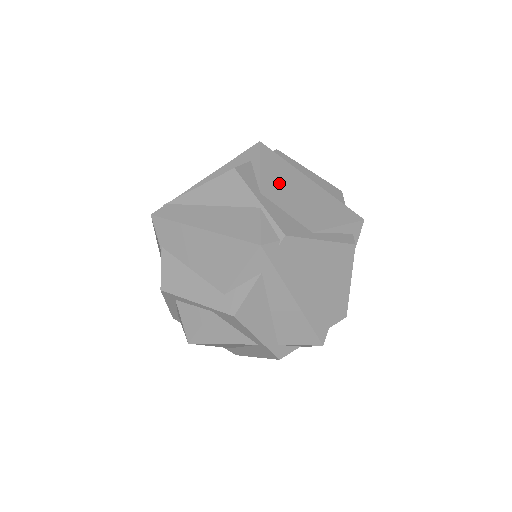
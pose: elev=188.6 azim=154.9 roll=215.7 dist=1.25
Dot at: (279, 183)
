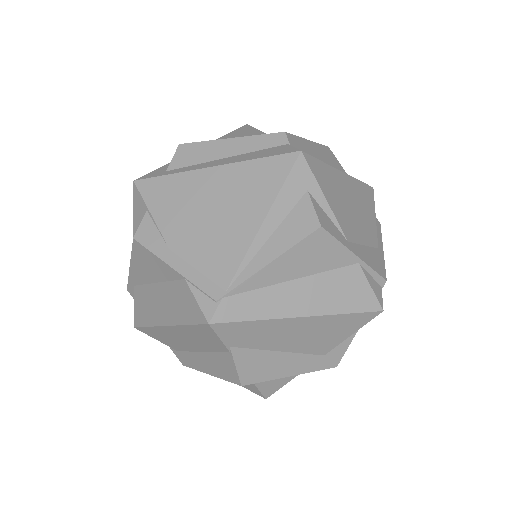
Dot at: (342, 207)
